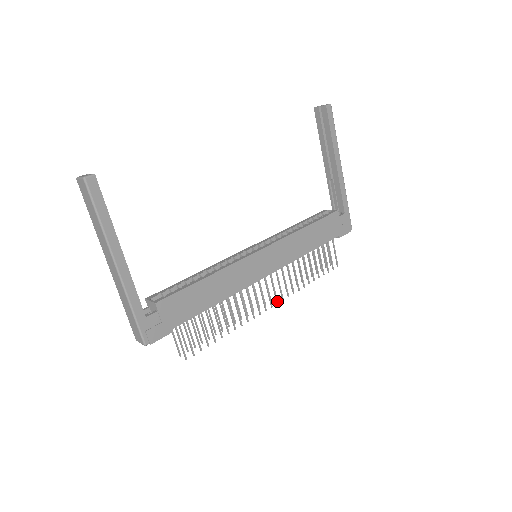
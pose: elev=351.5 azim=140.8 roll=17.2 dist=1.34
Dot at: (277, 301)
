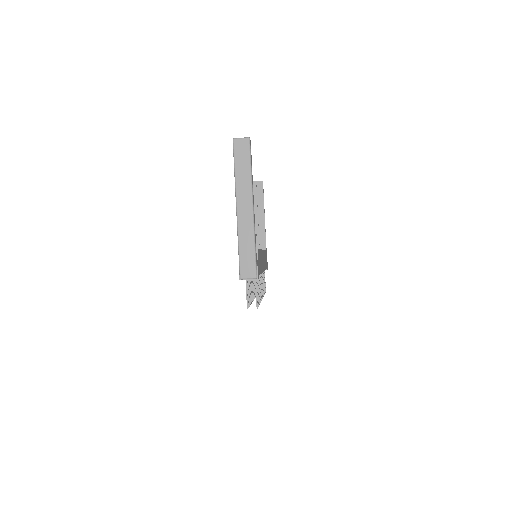
Dot at: occluded
